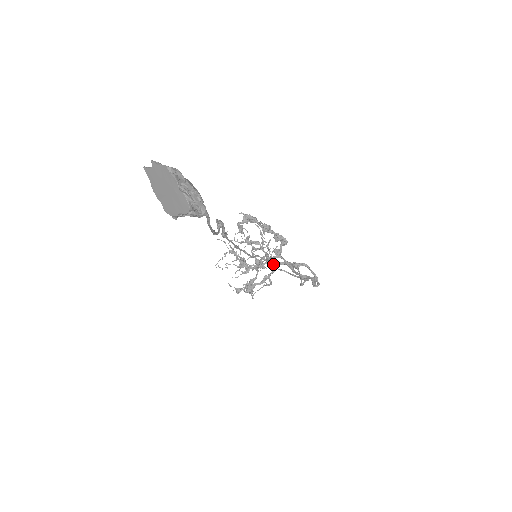
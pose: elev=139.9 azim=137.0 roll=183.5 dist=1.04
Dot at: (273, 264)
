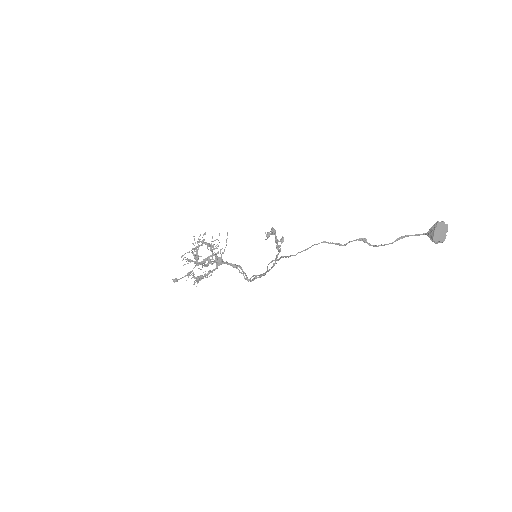
Dot at: occluded
